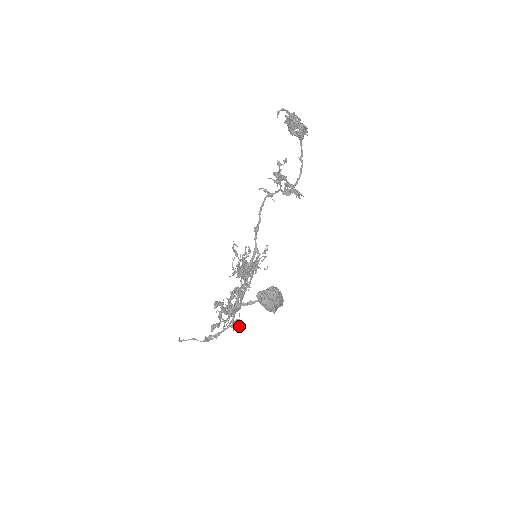
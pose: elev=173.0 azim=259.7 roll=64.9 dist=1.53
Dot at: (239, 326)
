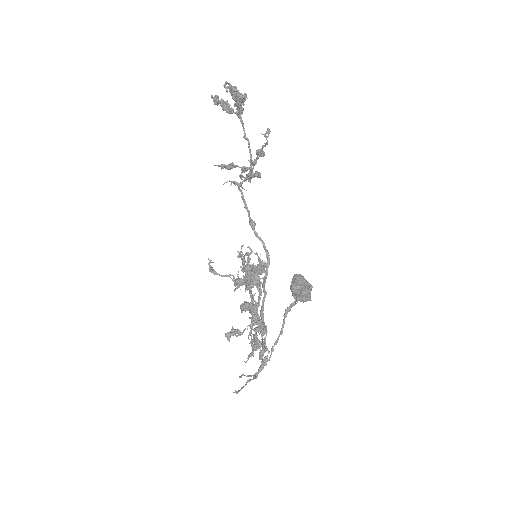
Dot at: occluded
